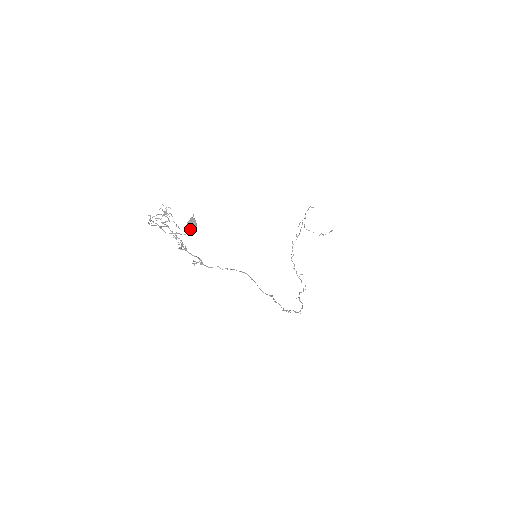
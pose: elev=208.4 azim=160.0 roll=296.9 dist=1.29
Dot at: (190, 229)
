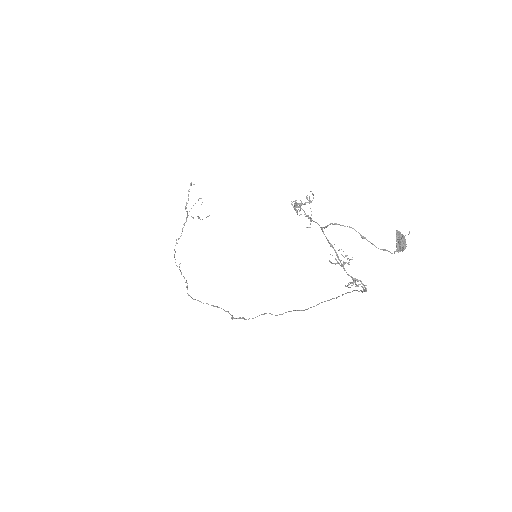
Dot at: (405, 248)
